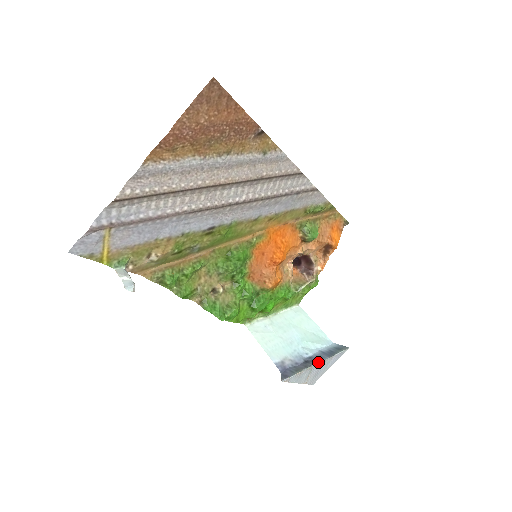
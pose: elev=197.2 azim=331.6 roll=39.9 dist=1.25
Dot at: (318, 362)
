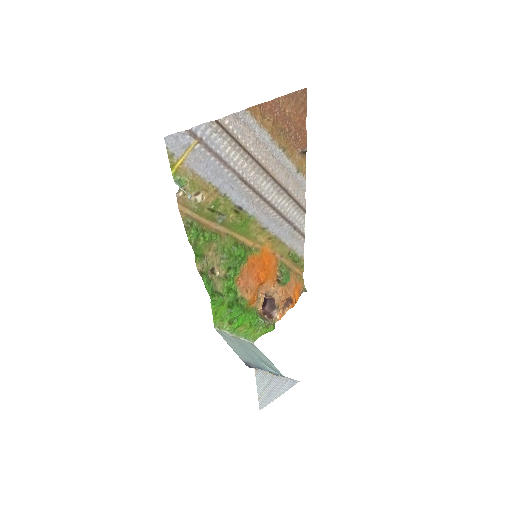
Dot at: occluded
